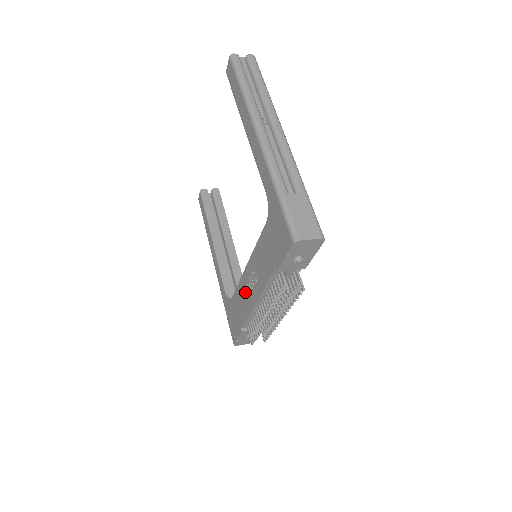
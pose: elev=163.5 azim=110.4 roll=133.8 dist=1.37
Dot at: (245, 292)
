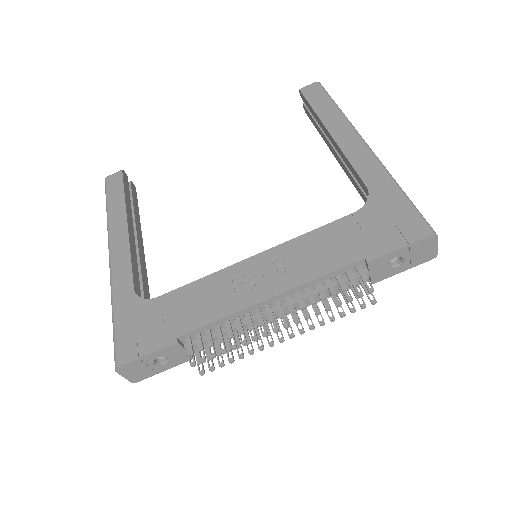
Dot at: (231, 286)
